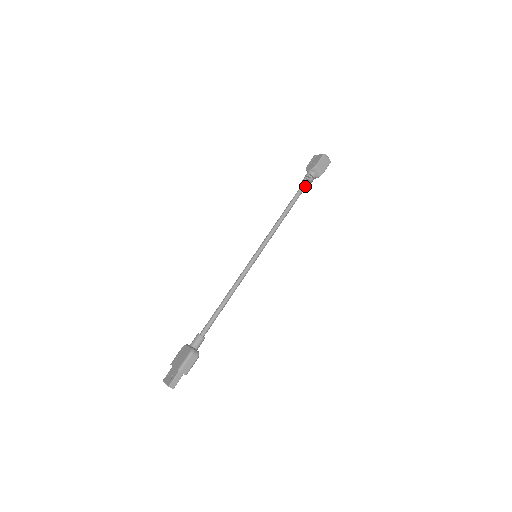
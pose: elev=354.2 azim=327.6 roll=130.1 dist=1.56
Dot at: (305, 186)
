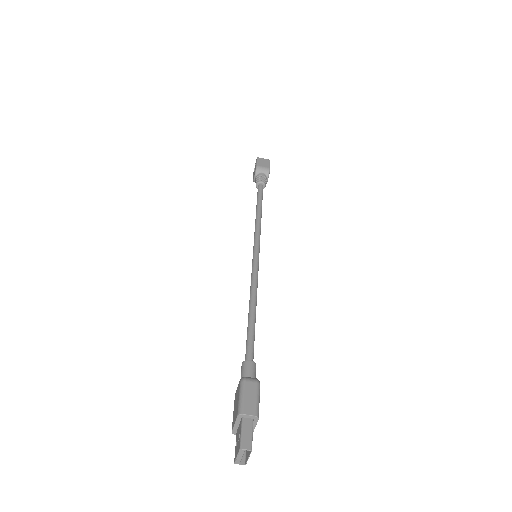
Dot at: (261, 186)
